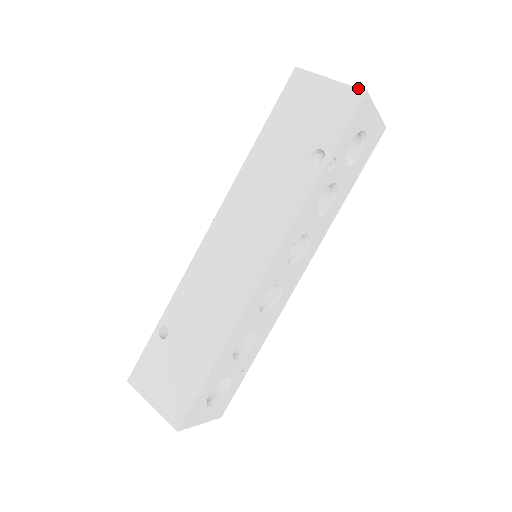
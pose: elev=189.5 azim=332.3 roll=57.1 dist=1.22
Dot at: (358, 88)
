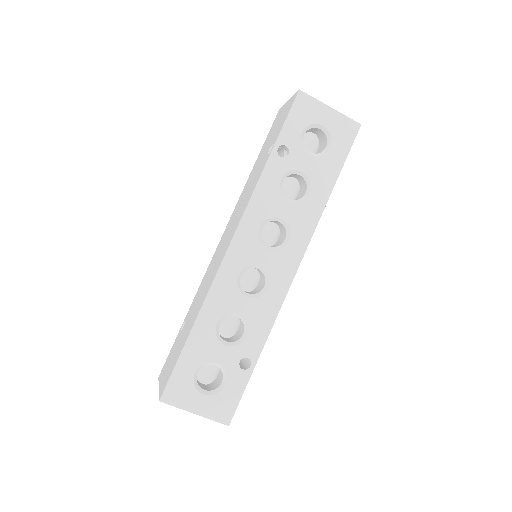
Dot at: (296, 92)
